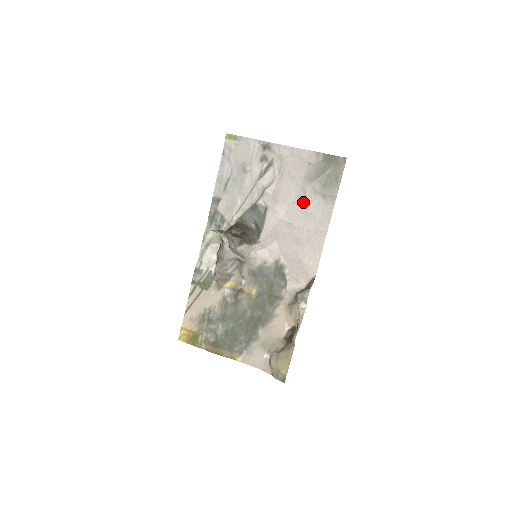
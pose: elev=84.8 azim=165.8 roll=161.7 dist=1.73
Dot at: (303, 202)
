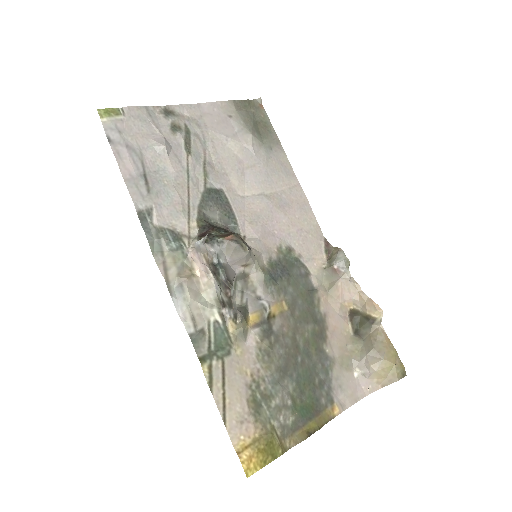
Dot at: (256, 162)
